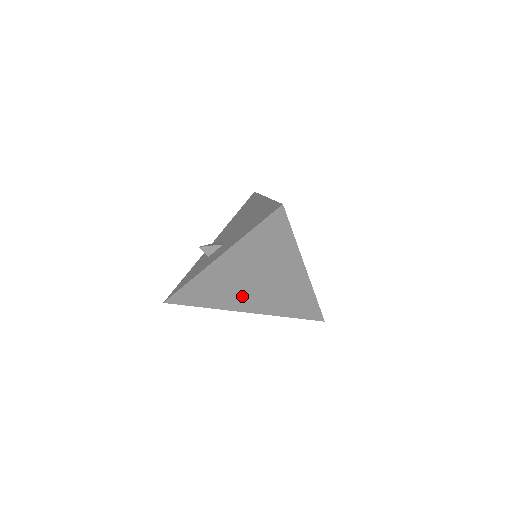
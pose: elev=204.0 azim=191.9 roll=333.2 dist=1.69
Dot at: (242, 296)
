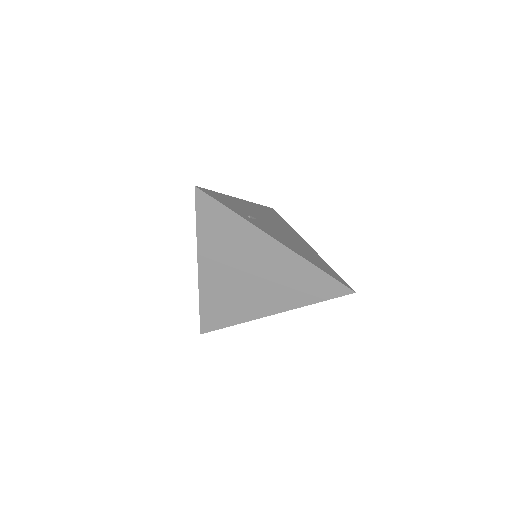
Dot at: (251, 298)
